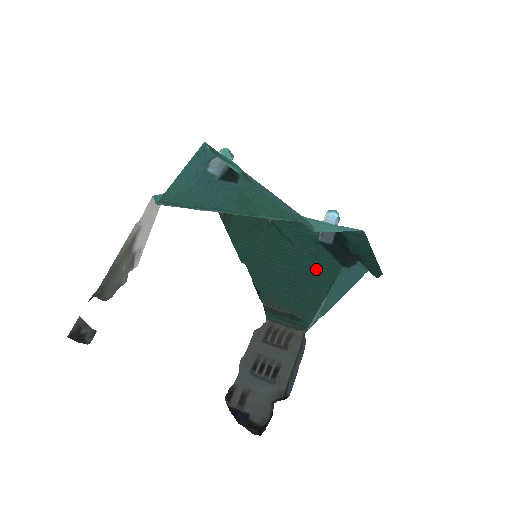
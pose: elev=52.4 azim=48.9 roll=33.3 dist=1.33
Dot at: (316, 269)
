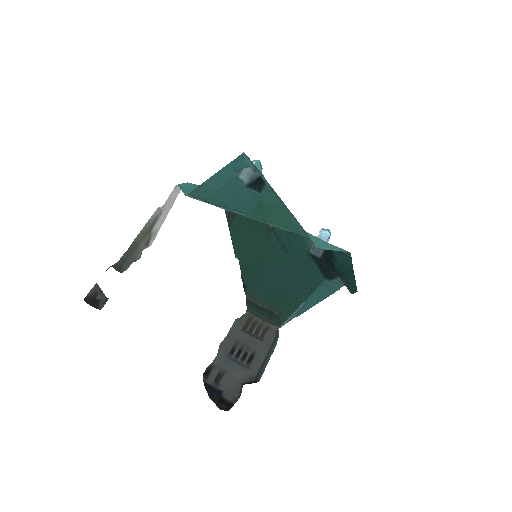
Dot at: (302, 276)
